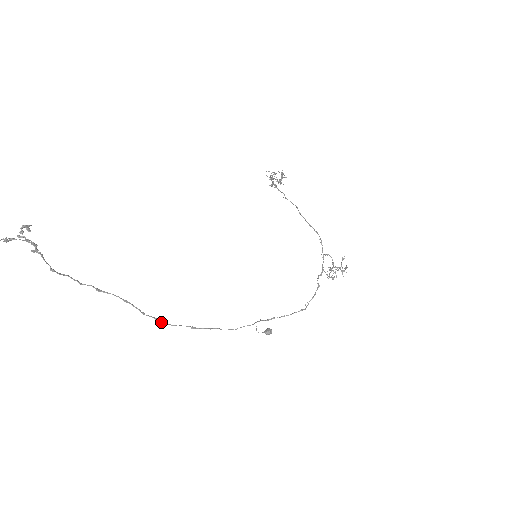
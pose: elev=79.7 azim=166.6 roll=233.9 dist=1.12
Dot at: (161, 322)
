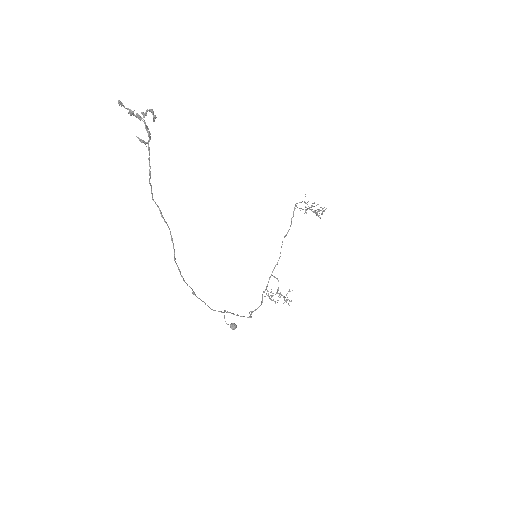
Dot at: (181, 275)
